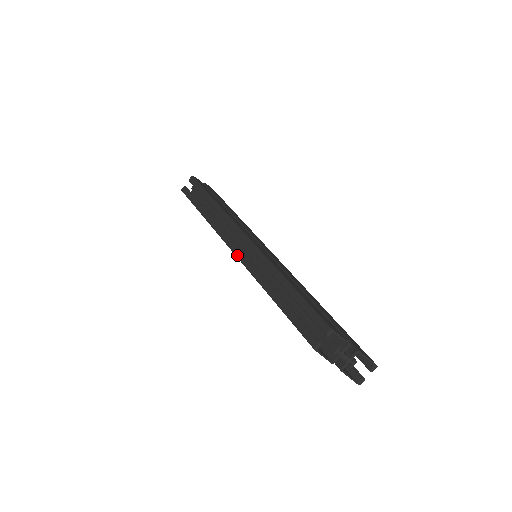
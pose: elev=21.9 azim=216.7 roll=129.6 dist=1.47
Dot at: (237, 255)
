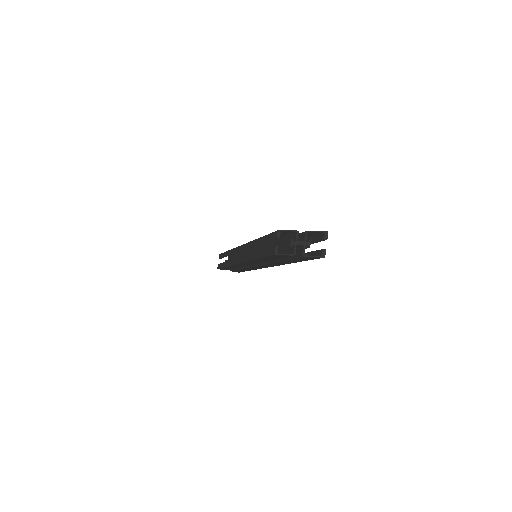
Dot at: (239, 262)
